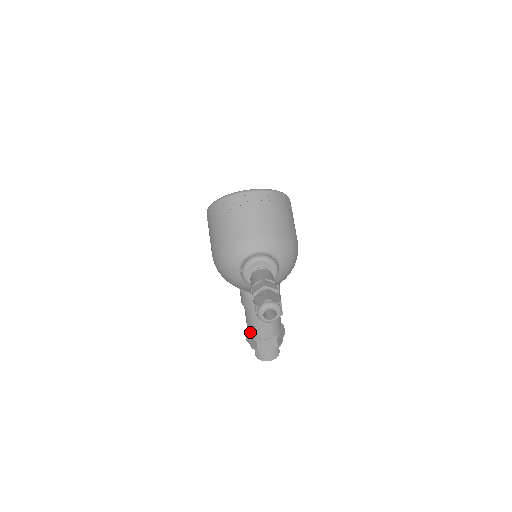
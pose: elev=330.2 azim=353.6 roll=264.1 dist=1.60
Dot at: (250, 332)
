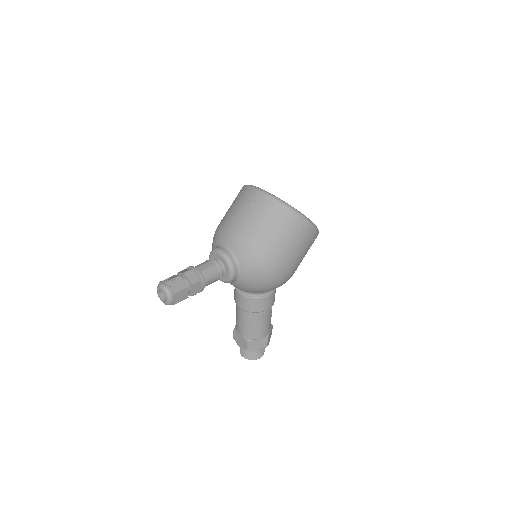
Dot at: occluded
